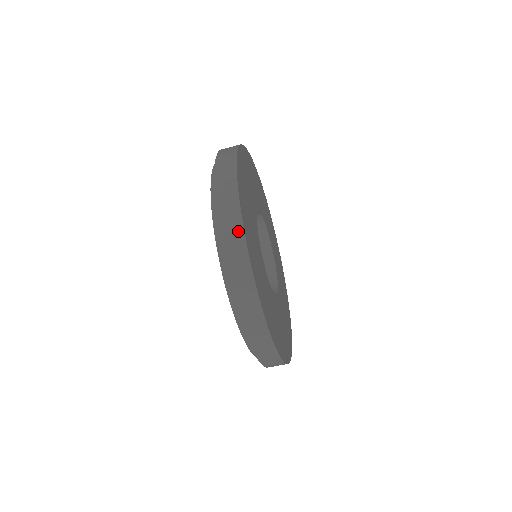
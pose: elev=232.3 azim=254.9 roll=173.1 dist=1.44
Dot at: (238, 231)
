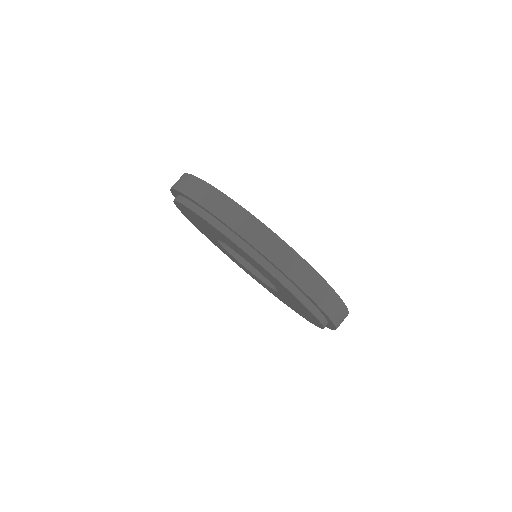
Dot at: (188, 178)
